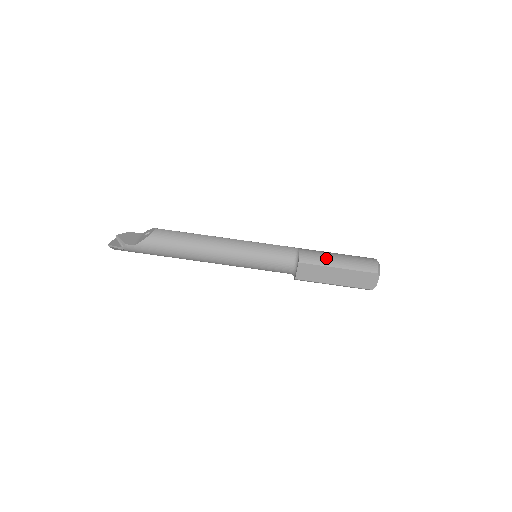
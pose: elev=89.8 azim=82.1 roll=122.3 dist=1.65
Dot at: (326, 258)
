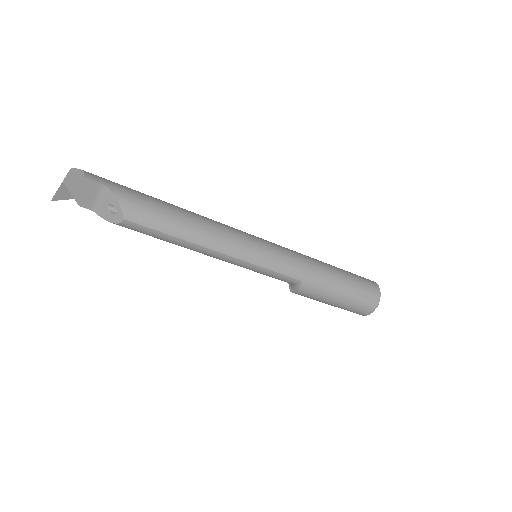
Dot at: (322, 301)
